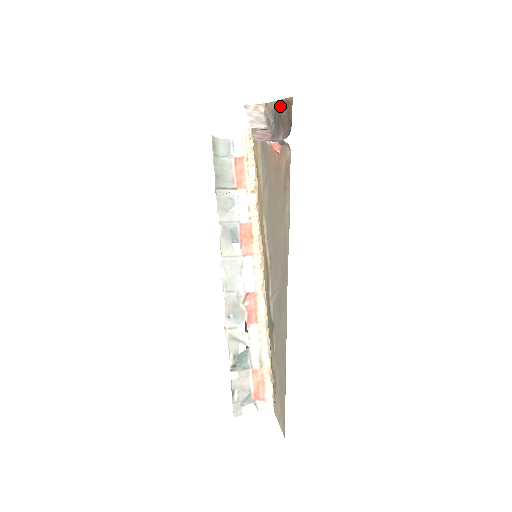
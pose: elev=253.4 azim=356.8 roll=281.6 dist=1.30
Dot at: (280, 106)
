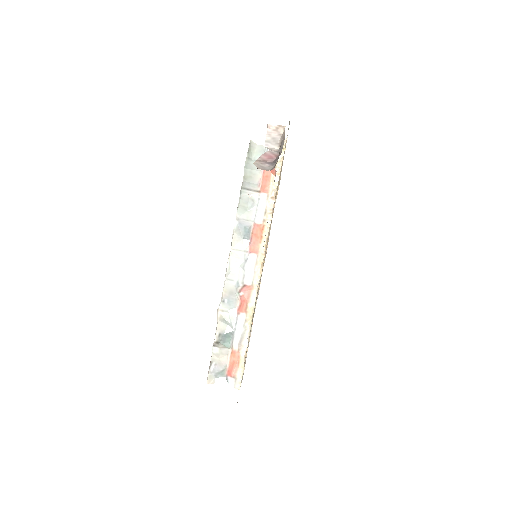
Dot at: occluded
